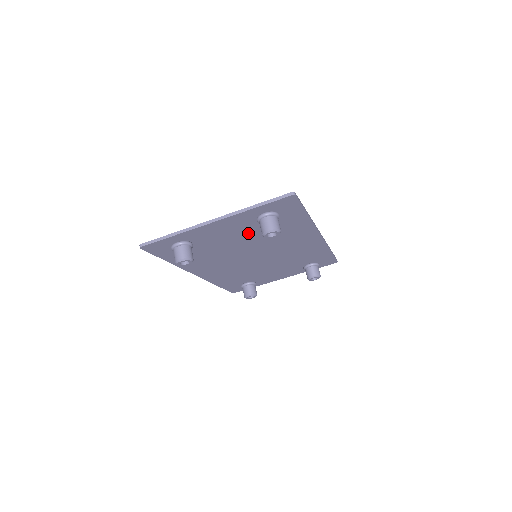
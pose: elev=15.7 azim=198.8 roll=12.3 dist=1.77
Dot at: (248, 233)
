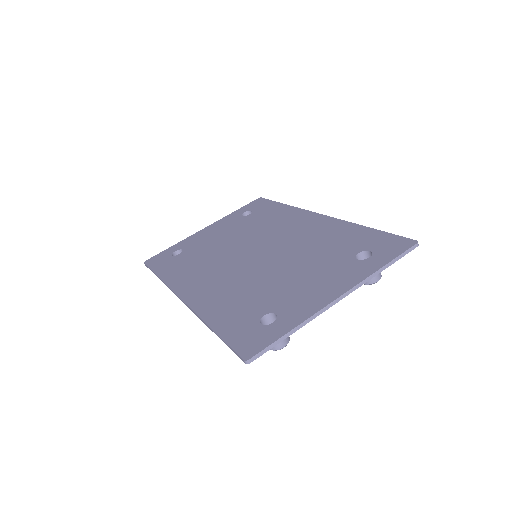
Dot at: occluded
